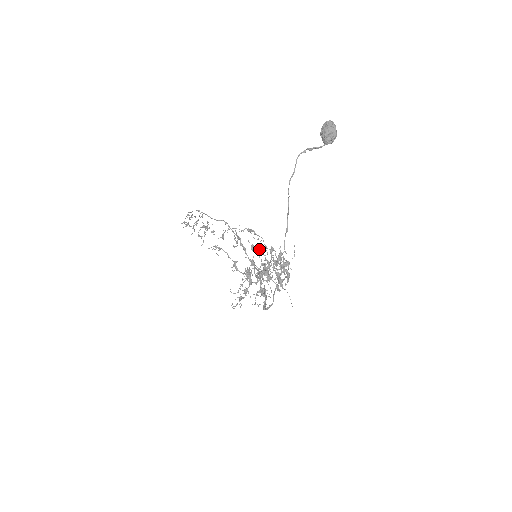
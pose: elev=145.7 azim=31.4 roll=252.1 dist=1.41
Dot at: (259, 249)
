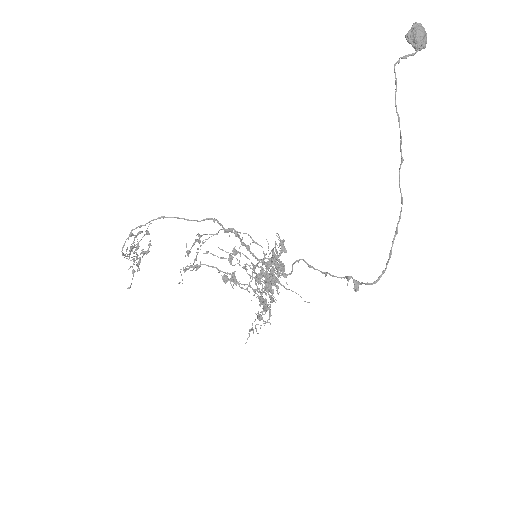
Dot at: occluded
